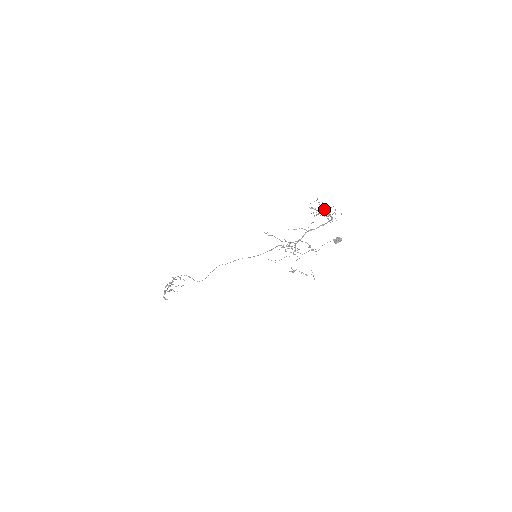
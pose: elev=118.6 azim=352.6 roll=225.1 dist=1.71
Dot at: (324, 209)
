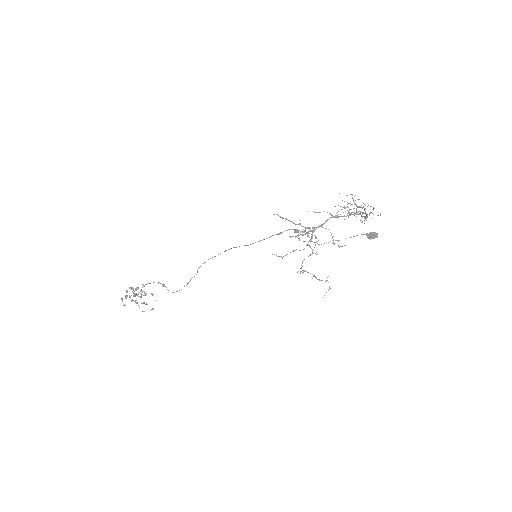
Dot at: (358, 206)
